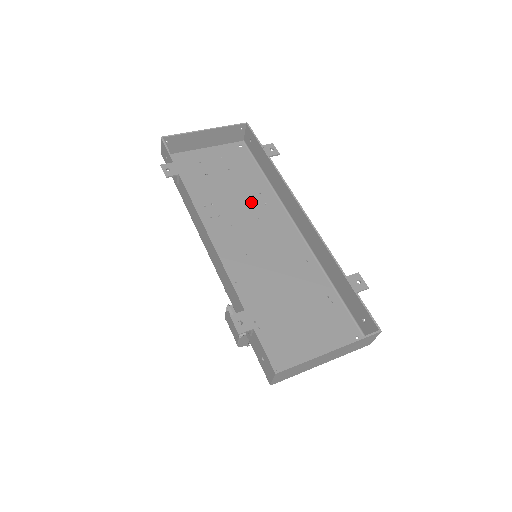
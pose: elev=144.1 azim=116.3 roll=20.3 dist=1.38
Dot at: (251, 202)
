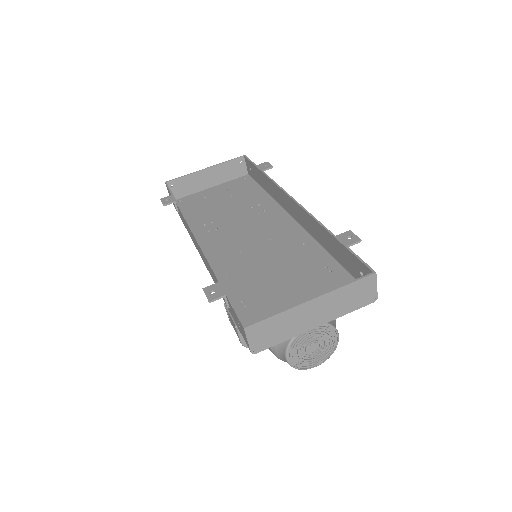
Dot at: (250, 213)
